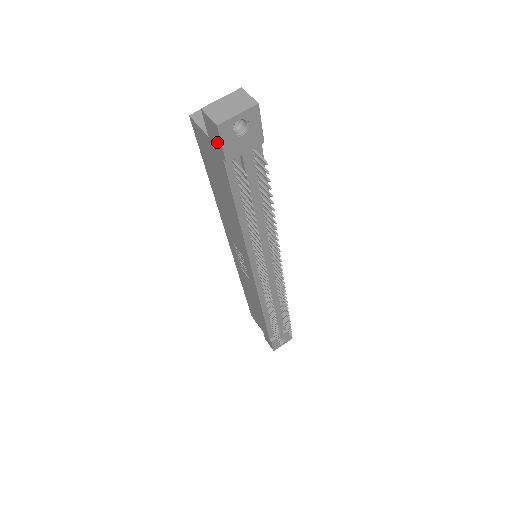
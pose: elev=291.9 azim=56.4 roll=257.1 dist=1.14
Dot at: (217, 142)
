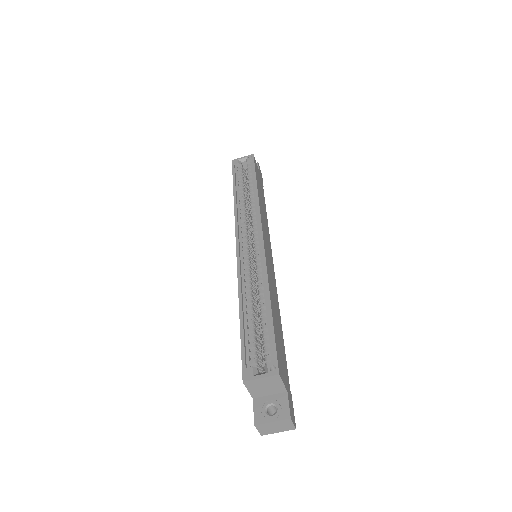
Dot at: occluded
